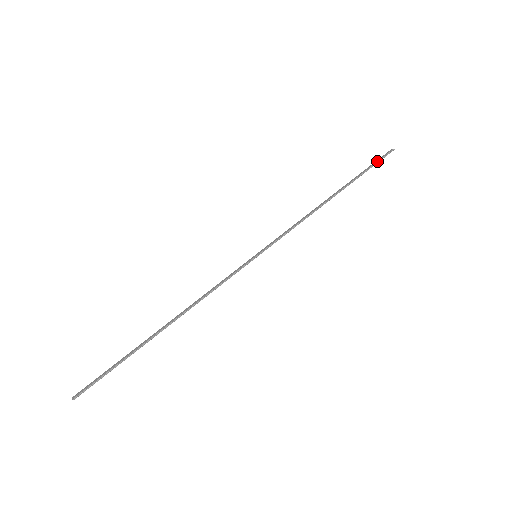
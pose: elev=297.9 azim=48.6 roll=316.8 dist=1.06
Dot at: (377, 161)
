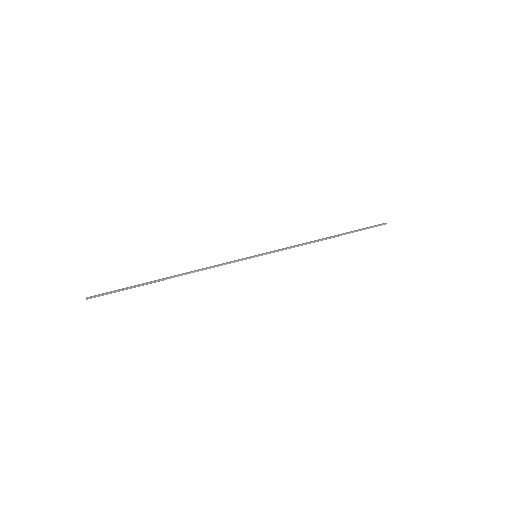
Dot at: (371, 227)
